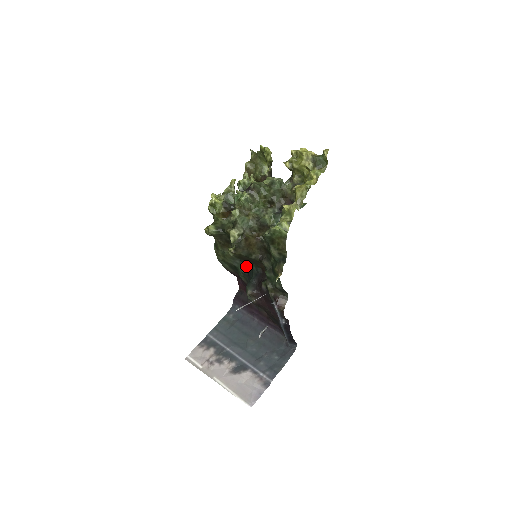
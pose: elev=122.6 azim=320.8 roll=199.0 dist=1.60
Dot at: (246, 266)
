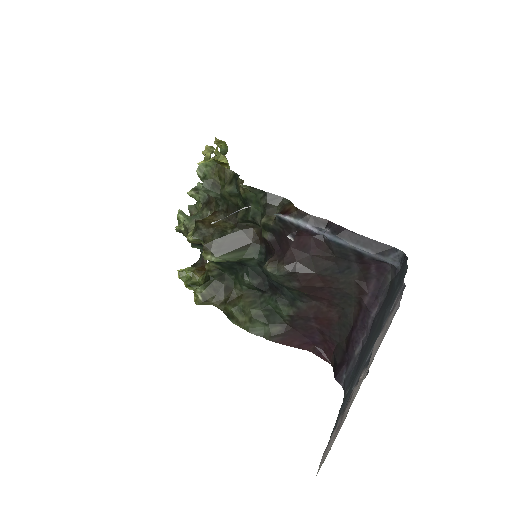
Dot at: (269, 288)
